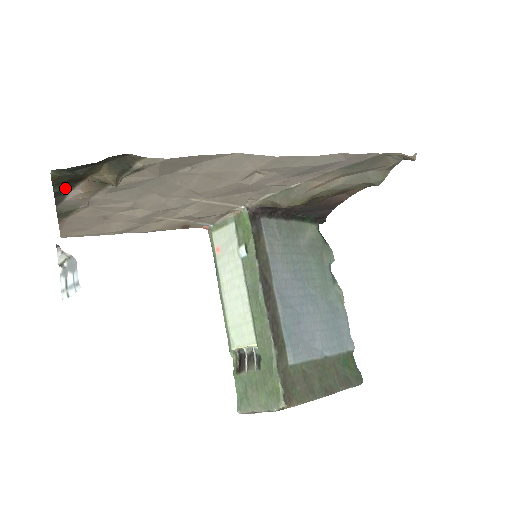
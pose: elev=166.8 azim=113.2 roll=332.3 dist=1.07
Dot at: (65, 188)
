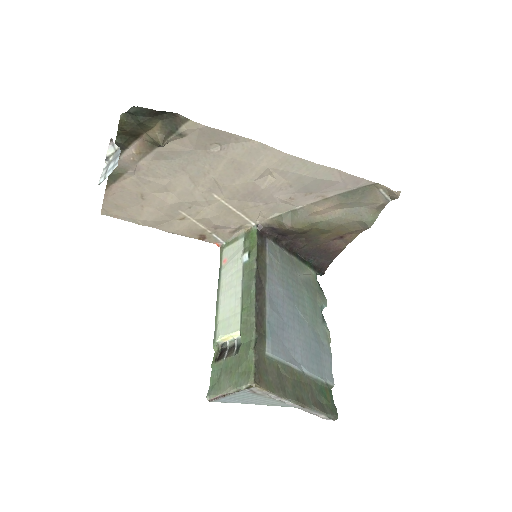
Dot at: (124, 142)
